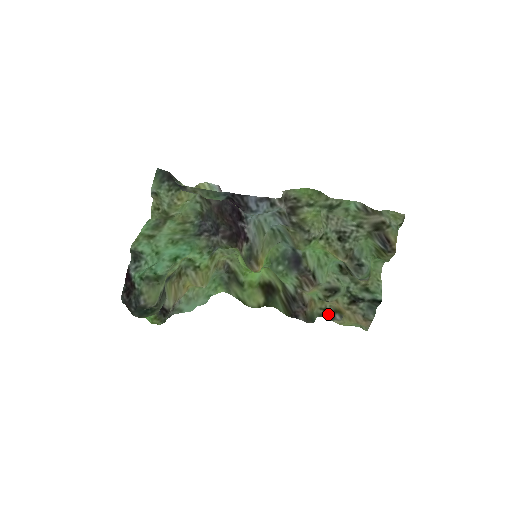
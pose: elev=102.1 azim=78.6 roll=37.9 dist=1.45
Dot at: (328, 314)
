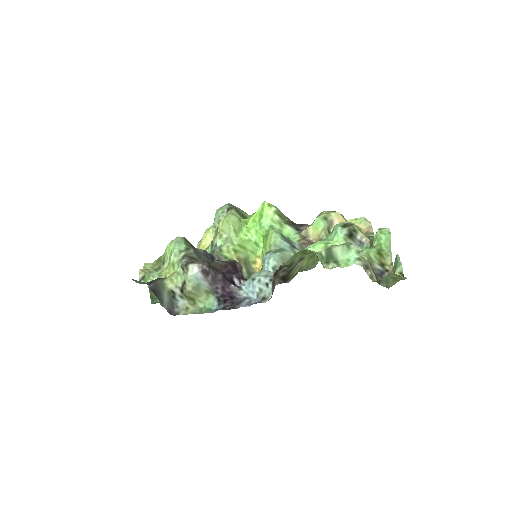
Dot at: occluded
